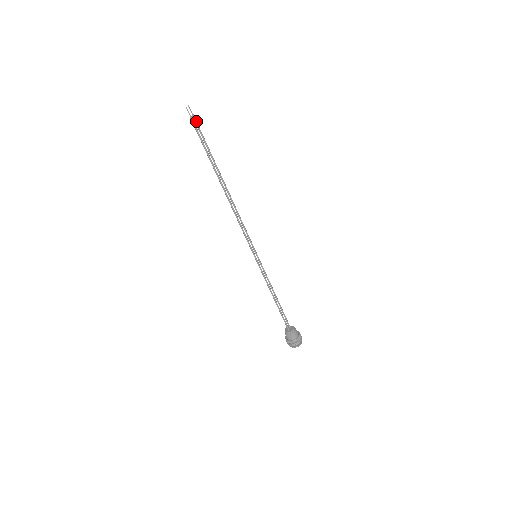
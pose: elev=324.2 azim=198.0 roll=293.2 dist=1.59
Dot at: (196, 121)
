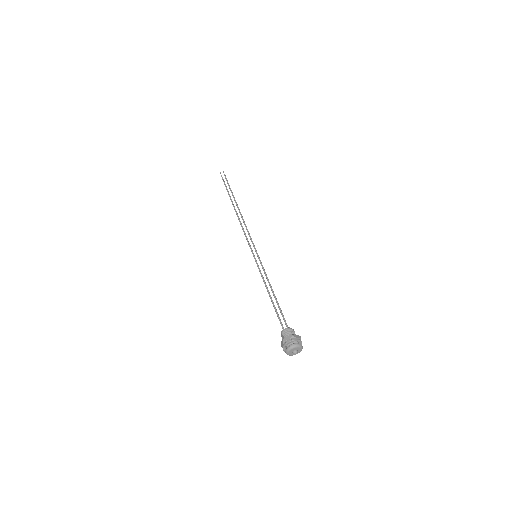
Dot at: occluded
